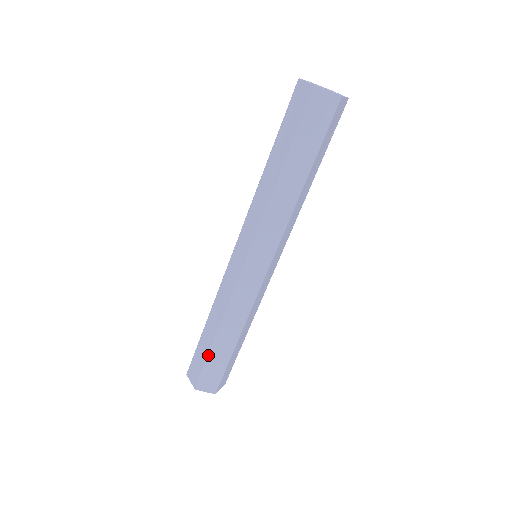
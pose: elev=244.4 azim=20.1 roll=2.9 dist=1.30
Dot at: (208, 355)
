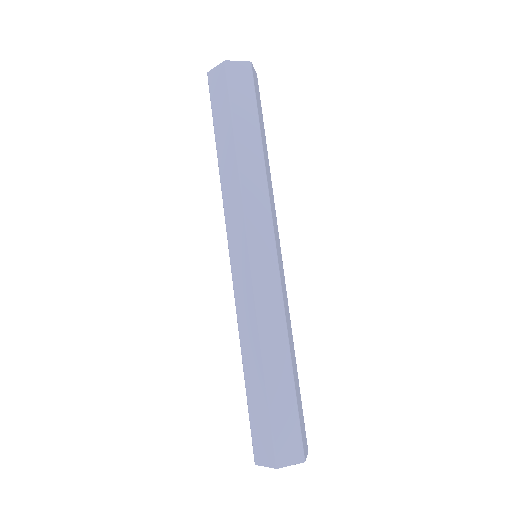
Dot at: (247, 401)
